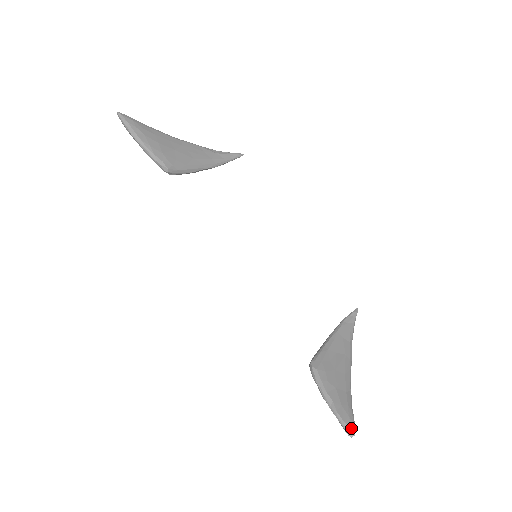
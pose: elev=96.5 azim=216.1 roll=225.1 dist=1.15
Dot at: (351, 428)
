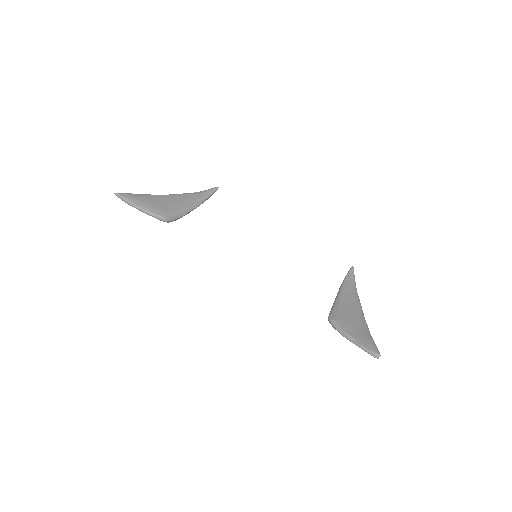
Dot at: (375, 352)
